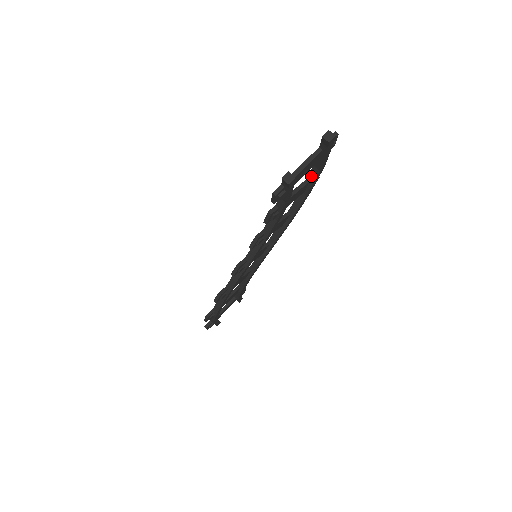
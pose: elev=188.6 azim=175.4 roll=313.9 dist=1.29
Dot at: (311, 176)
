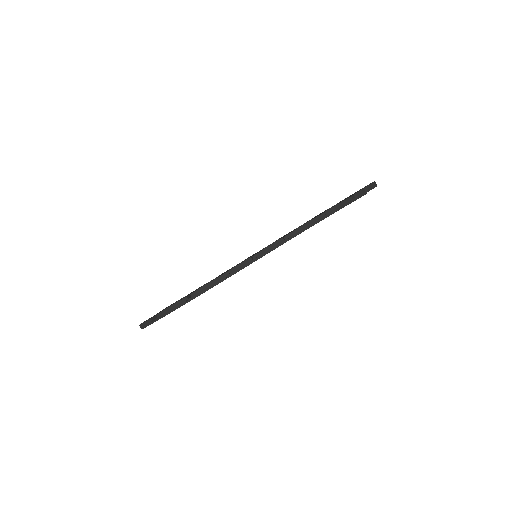
Dot at: occluded
